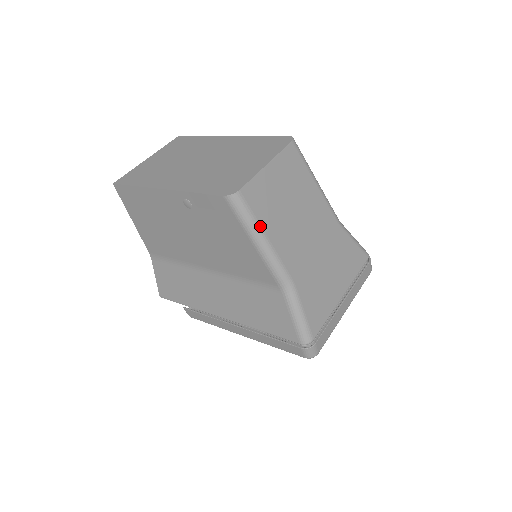
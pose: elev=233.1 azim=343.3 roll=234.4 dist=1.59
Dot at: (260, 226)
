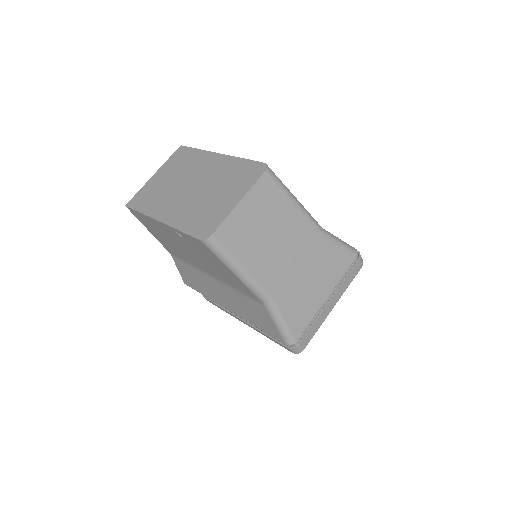
Dot at: (236, 260)
